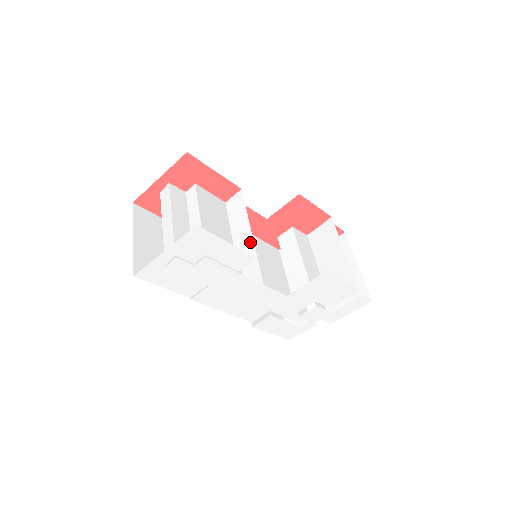
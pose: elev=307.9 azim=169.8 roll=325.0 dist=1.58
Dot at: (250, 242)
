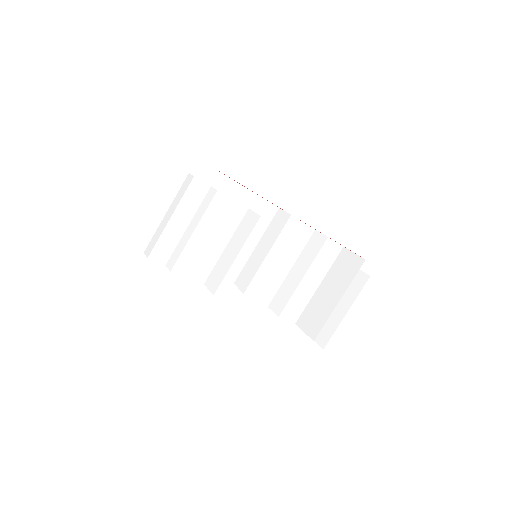
Dot at: (223, 275)
